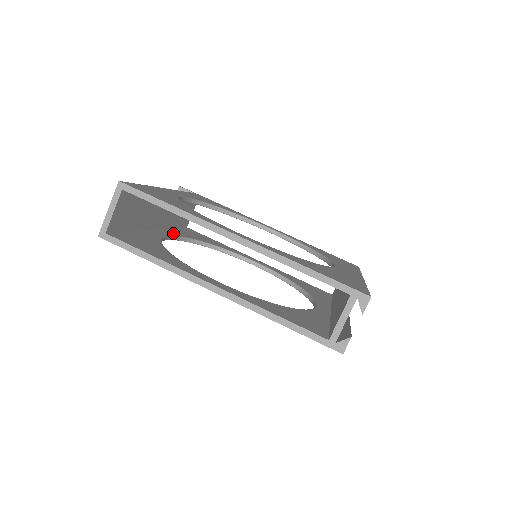
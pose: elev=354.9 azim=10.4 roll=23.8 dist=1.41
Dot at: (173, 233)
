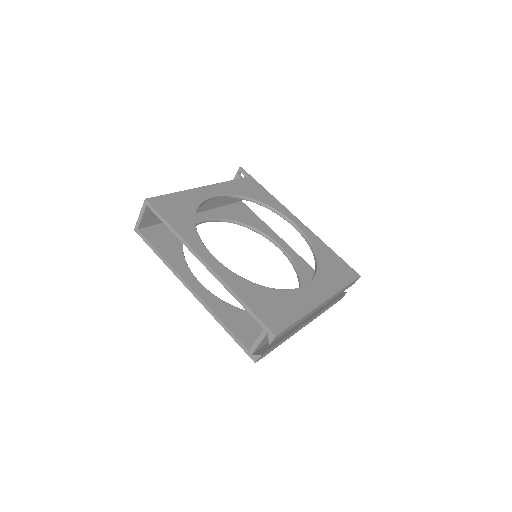
Dot at: (213, 215)
